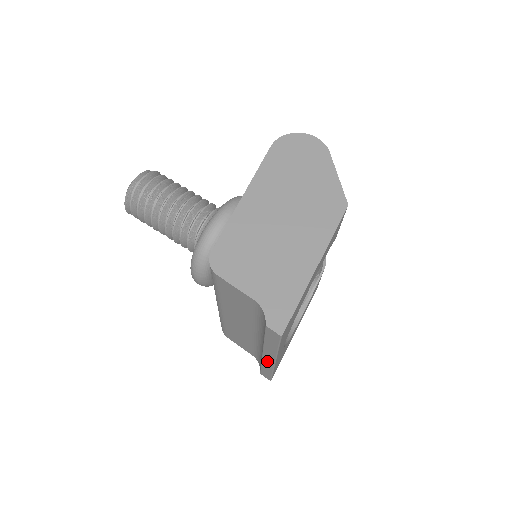
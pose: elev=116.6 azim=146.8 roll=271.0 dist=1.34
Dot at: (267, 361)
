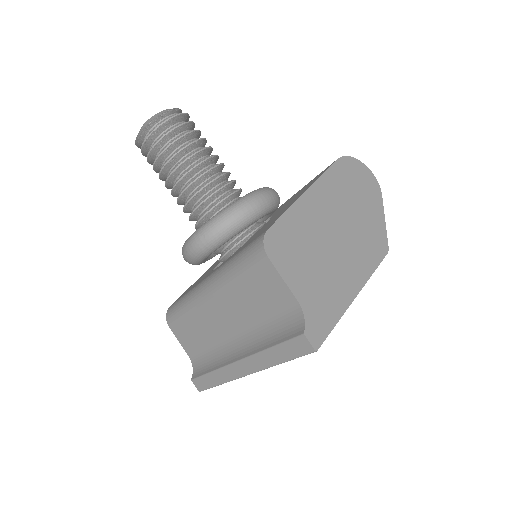
Dot at: (233, 370)
